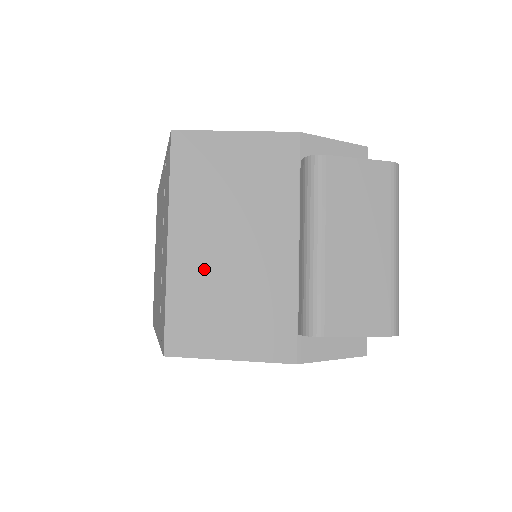
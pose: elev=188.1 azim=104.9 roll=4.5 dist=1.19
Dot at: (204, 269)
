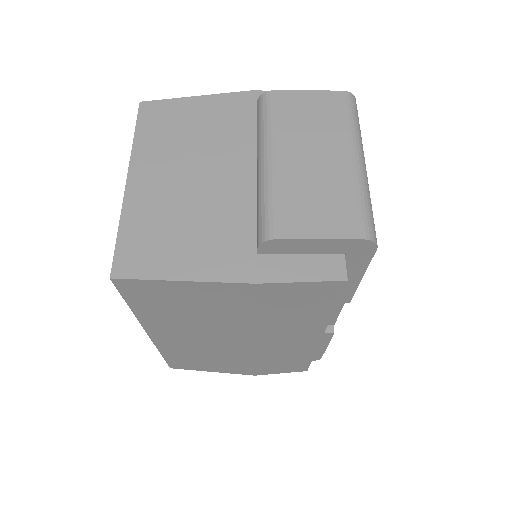
Dot at: (159, 200)
